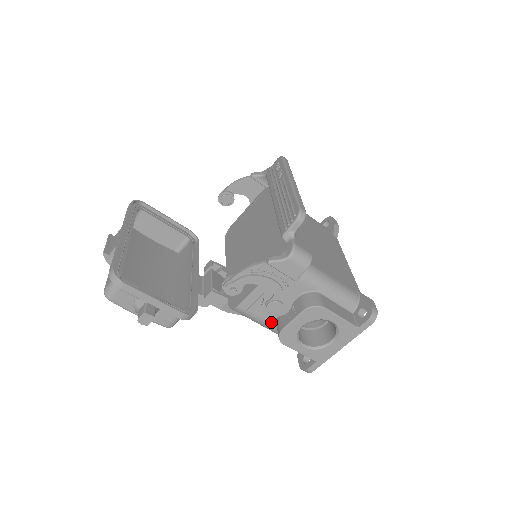
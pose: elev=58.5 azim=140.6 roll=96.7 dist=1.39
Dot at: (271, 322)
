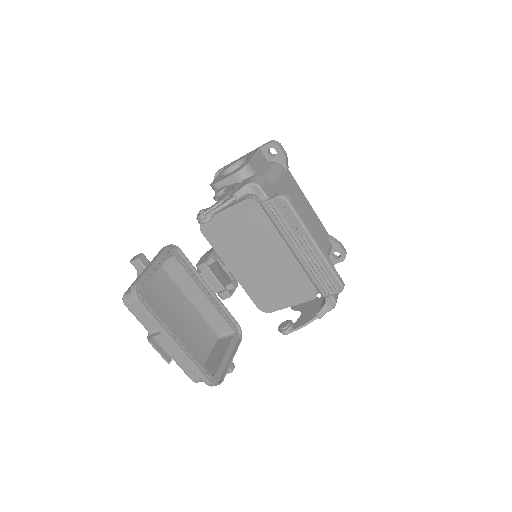
Dot at: occluded
